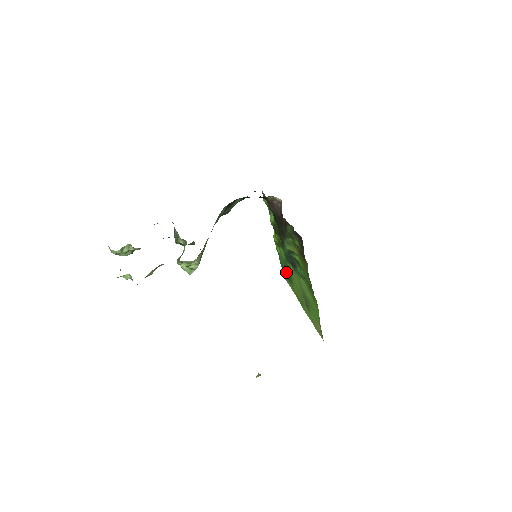
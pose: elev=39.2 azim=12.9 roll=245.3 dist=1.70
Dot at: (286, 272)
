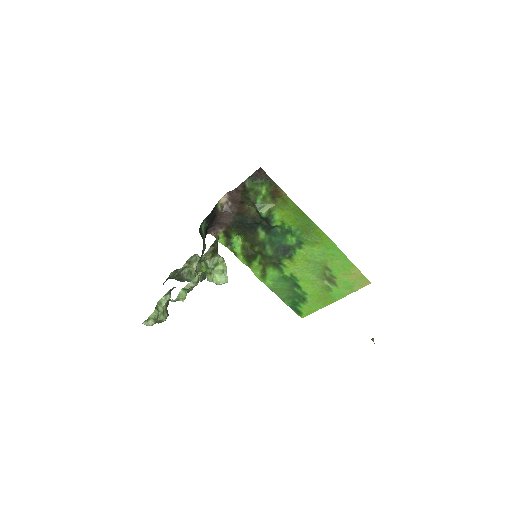
Dot at: (293, 296)
